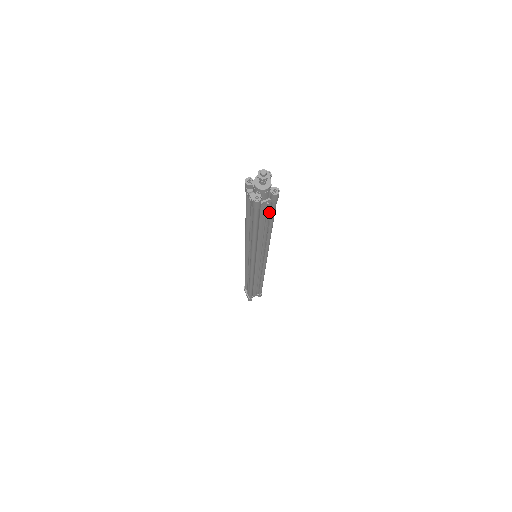
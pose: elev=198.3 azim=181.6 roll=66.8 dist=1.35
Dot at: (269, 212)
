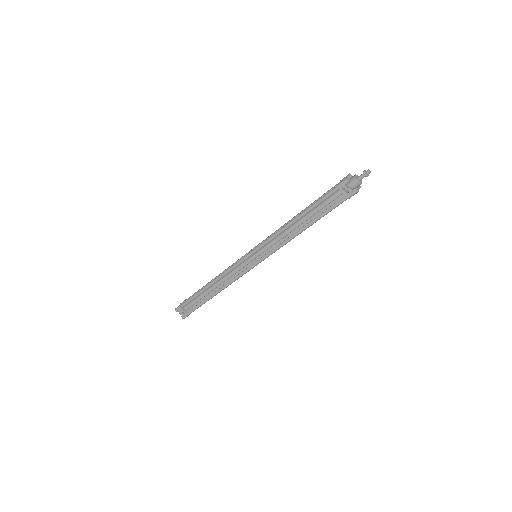
Dot at: occluded
